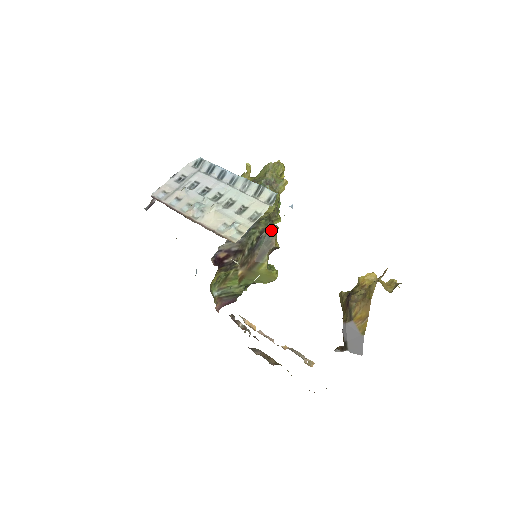
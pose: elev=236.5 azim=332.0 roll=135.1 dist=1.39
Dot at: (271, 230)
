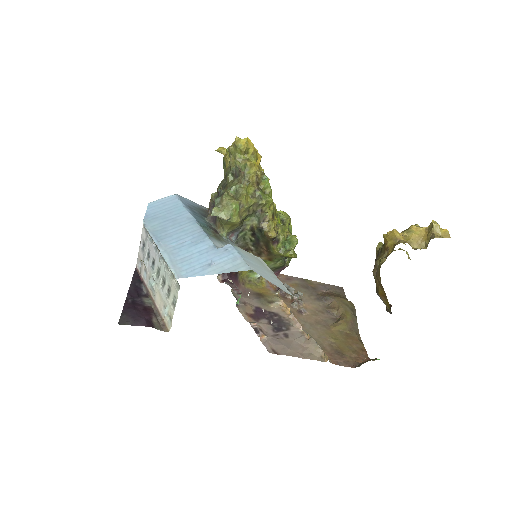
Dot at: (259, 224)
